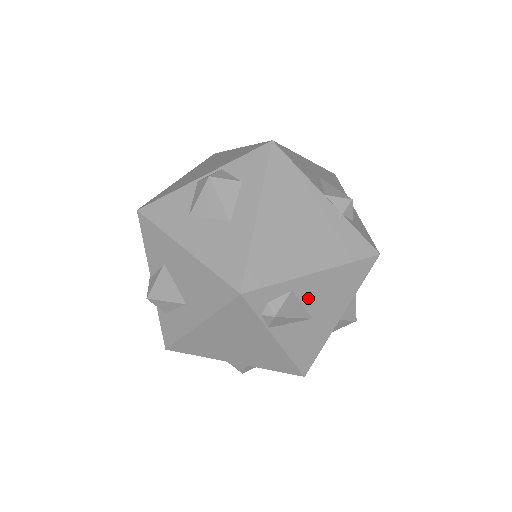
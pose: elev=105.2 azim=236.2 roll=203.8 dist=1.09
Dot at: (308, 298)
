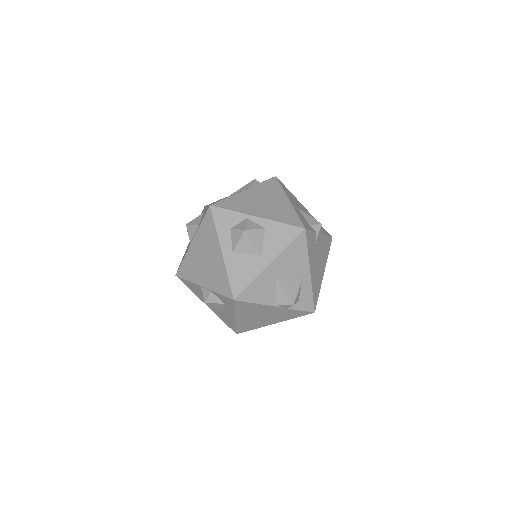
Dot at: occluded
